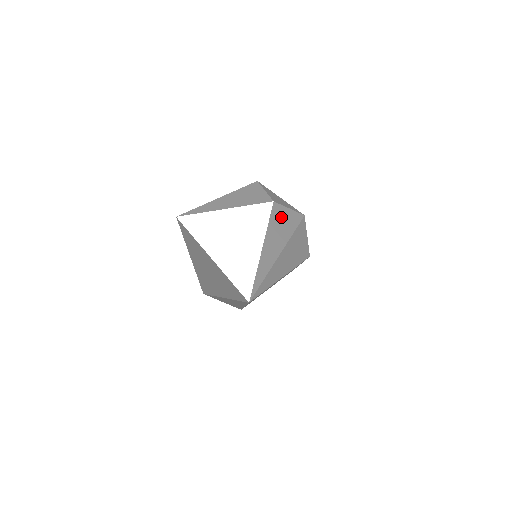
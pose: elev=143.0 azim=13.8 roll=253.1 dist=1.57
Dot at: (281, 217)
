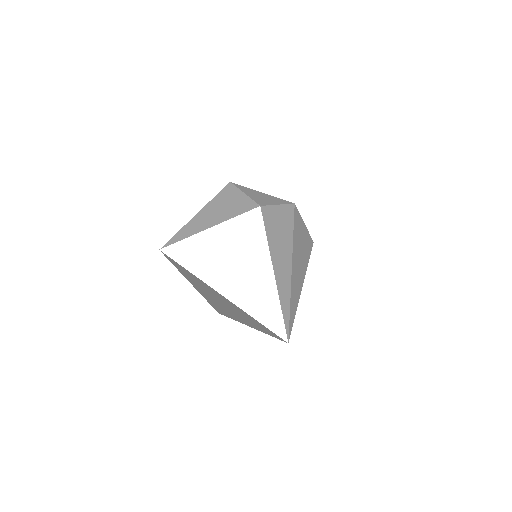
Dot at: (275, 221)
